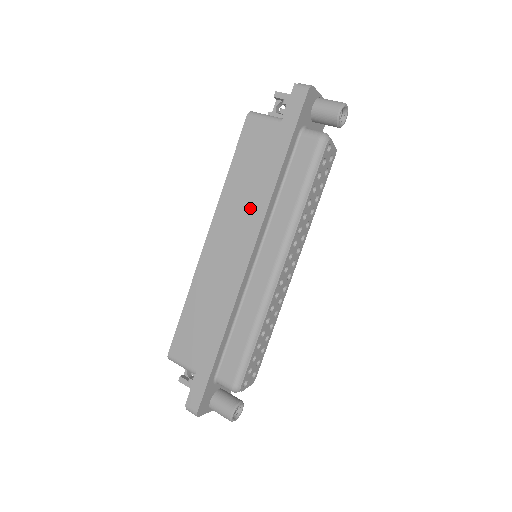
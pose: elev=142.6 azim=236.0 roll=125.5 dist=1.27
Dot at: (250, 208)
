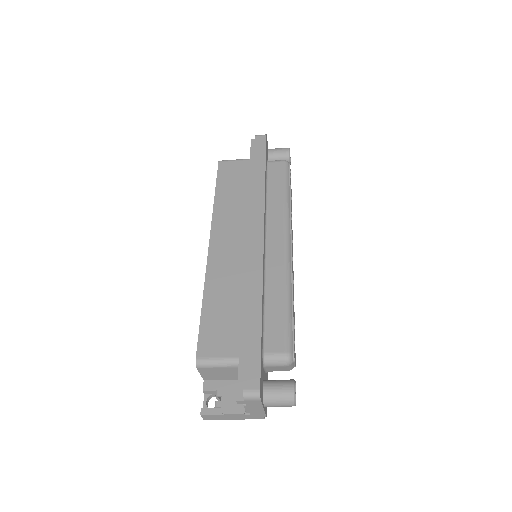
Dot at: (245, 211)
